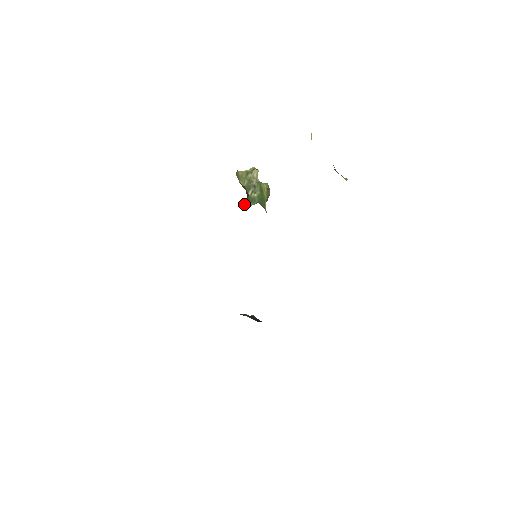
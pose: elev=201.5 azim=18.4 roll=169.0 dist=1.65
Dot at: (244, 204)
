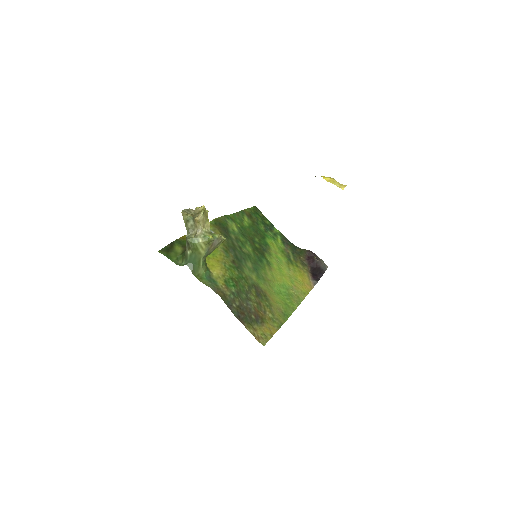
Dot at: (183, 254)
